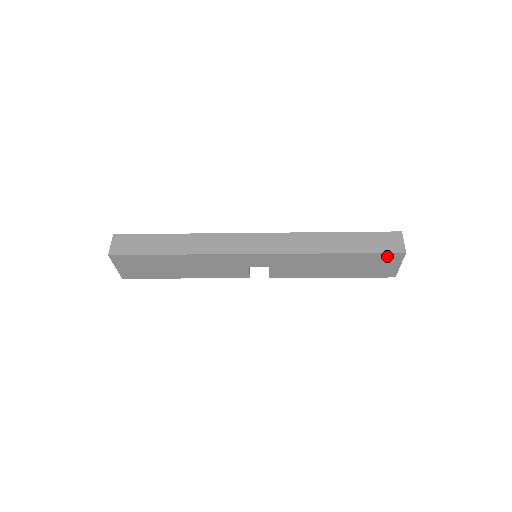
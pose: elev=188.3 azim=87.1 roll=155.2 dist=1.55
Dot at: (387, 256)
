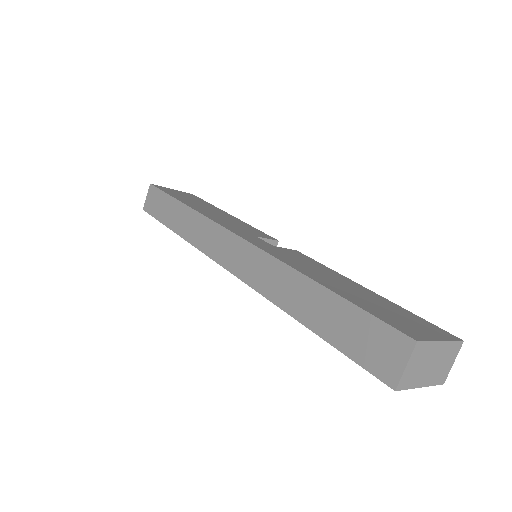
Dot at: occluded
